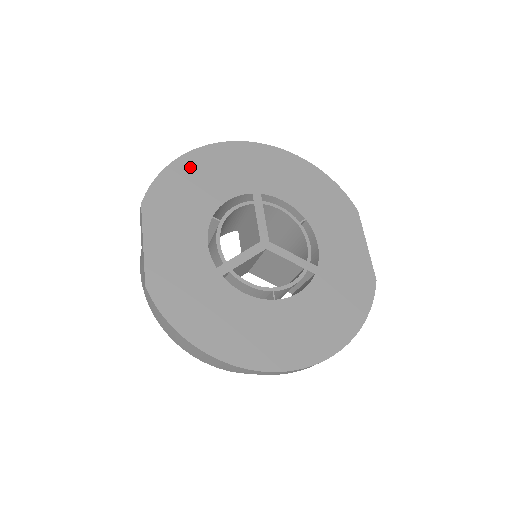
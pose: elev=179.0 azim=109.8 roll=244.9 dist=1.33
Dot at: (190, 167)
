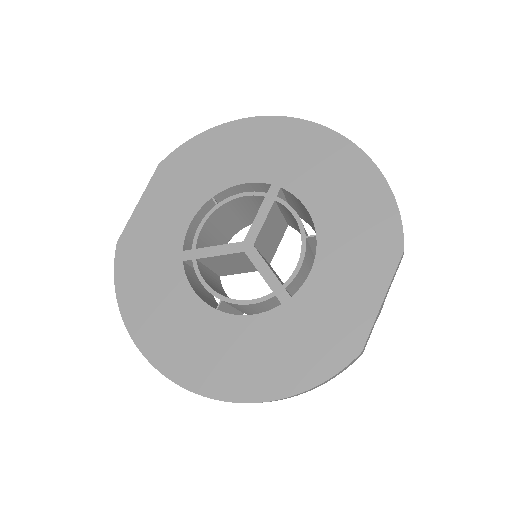
Dot at: (224, 138)
